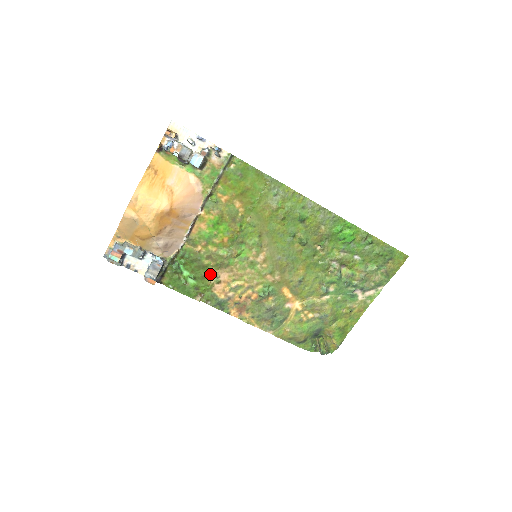
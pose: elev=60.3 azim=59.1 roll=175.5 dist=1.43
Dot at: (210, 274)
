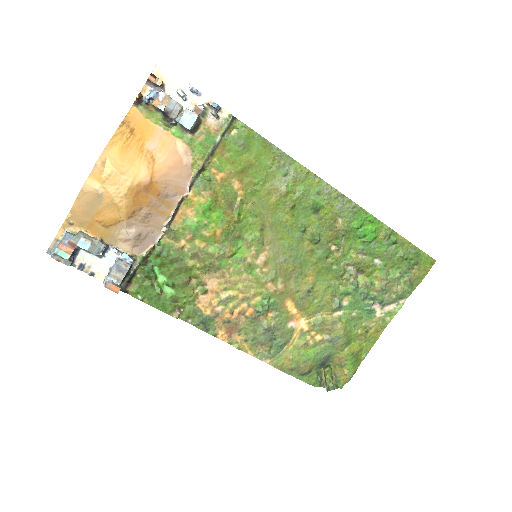
Dot at: (194, 280)
